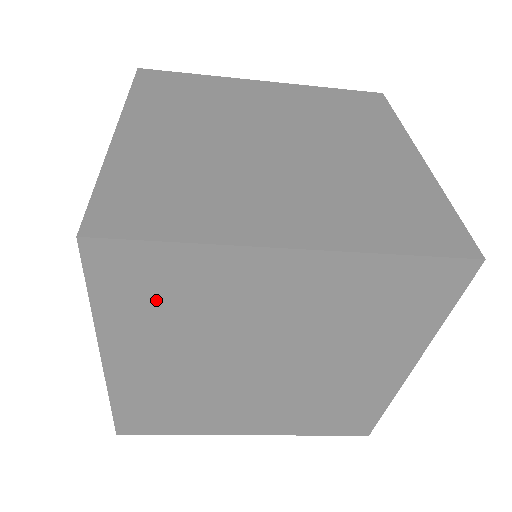
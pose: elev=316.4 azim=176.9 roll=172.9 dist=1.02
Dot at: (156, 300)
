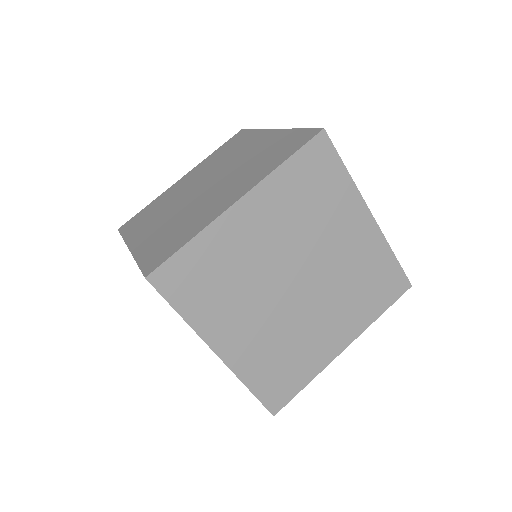
Dot at: (308, 189)
